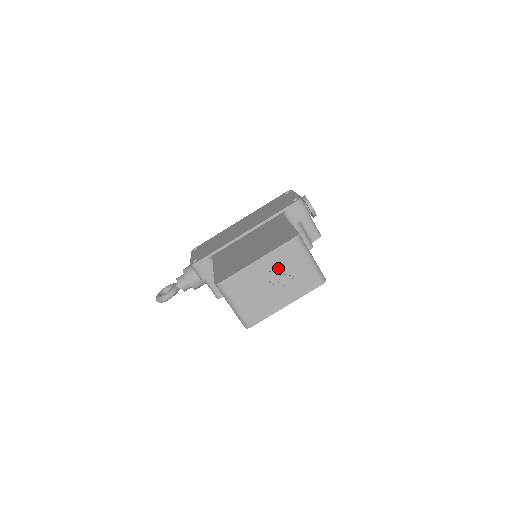
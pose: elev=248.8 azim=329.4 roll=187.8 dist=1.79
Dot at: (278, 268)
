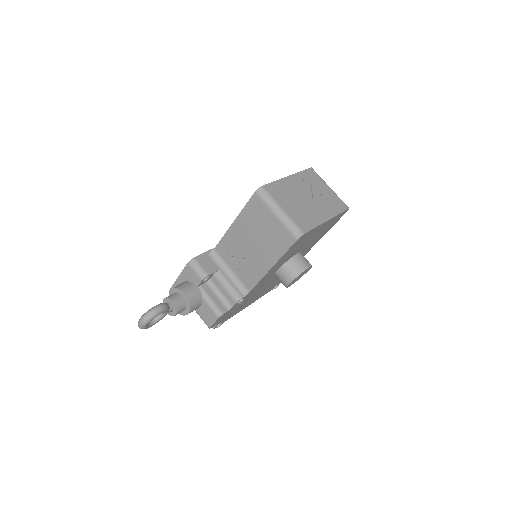
Dot at: (308, 187)
